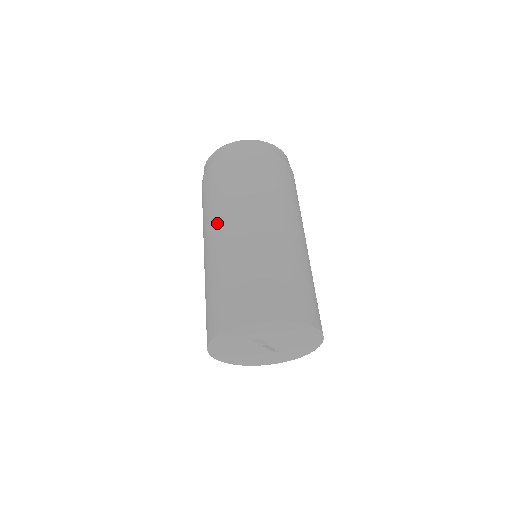
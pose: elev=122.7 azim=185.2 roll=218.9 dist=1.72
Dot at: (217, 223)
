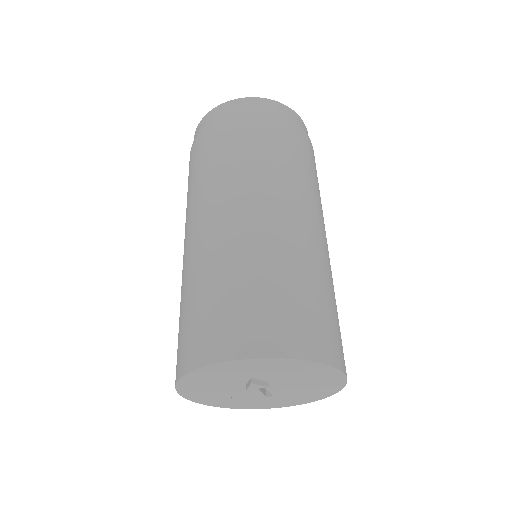
Dot at: (220, 198)
